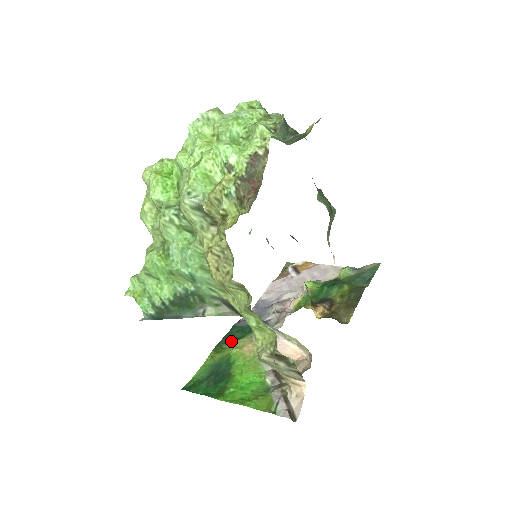
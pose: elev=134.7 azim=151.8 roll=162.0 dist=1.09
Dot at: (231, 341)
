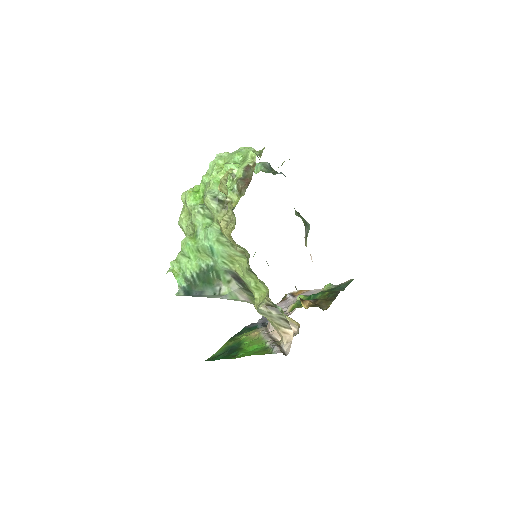
Dot at: (242, 334)
